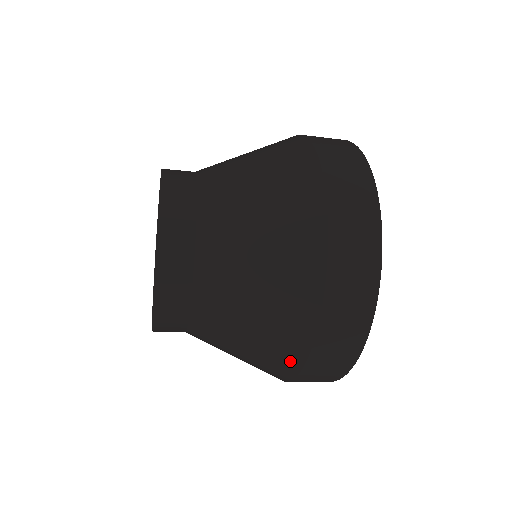
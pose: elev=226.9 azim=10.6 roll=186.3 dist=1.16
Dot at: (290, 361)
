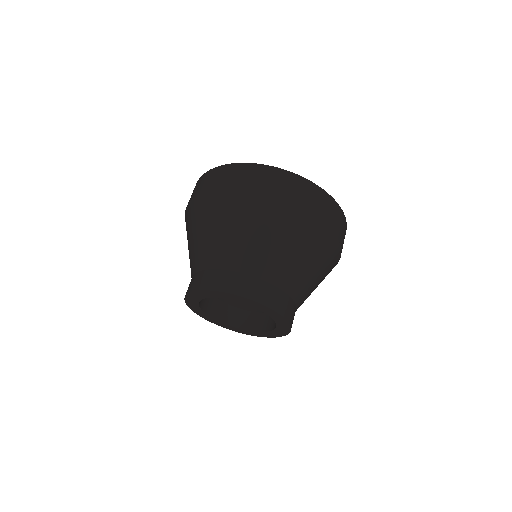
Dot at: occluded
